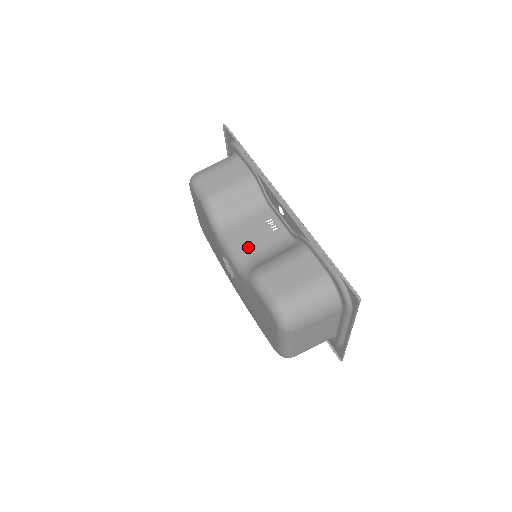
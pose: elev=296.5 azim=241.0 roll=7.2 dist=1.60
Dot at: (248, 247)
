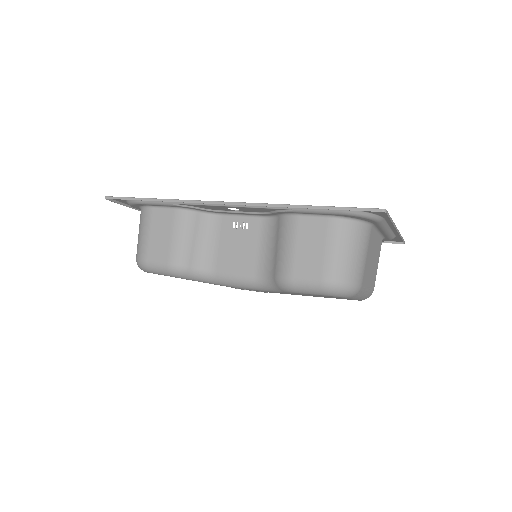
Dot at: (247, 265)
